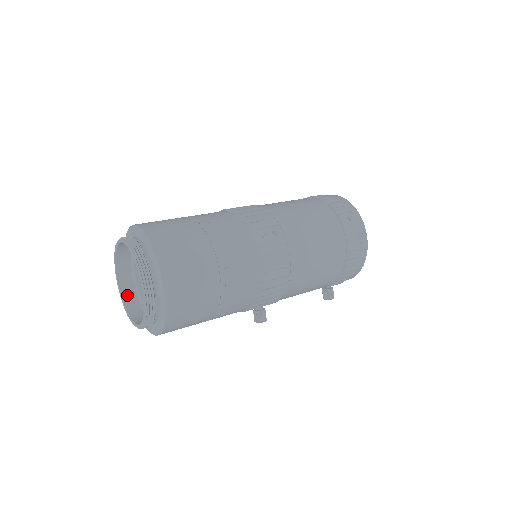
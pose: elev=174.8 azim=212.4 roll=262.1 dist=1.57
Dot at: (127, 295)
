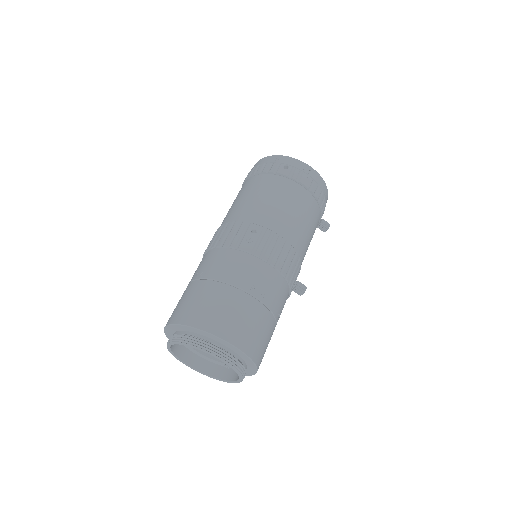
Dot at: (208, 370)
